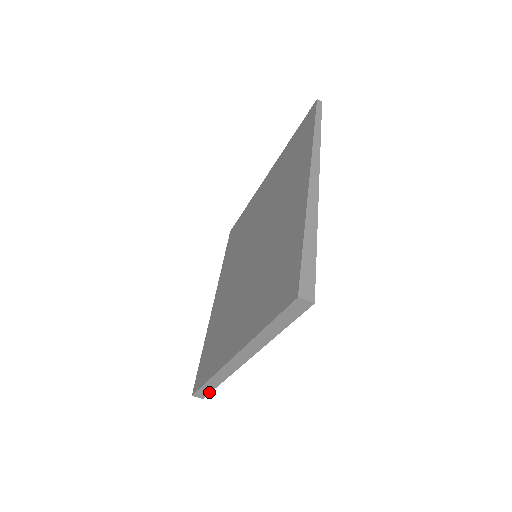
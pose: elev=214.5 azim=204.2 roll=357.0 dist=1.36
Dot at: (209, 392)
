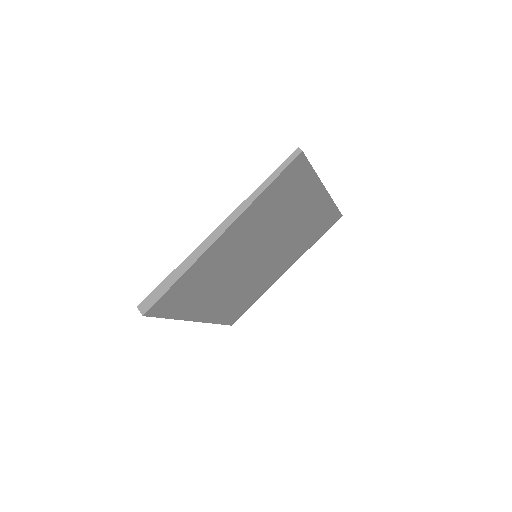
Dot at: (225, 324)
